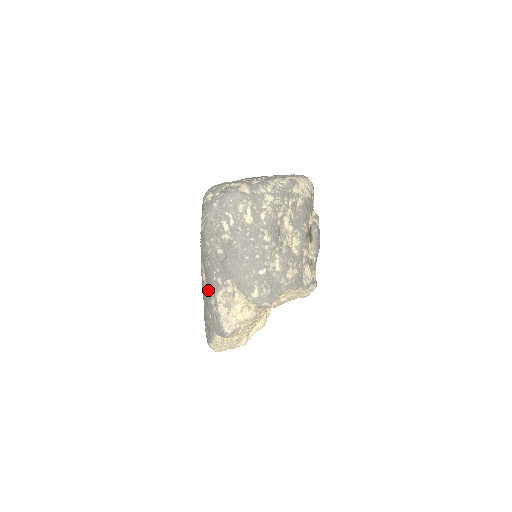
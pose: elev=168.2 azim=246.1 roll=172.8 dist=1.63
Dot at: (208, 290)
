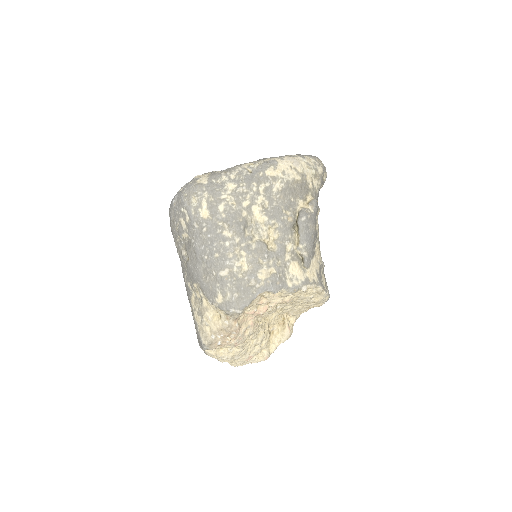
Dot at: occluded
